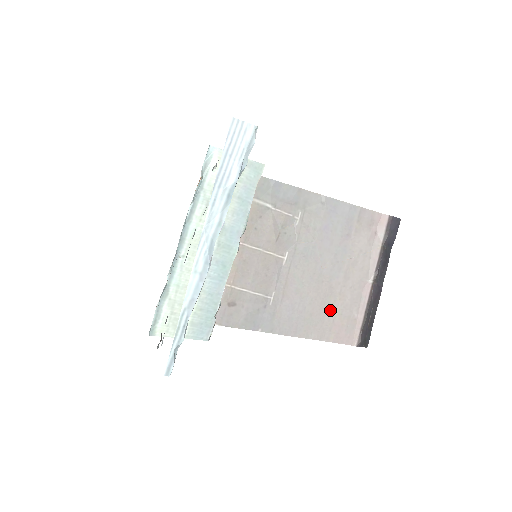
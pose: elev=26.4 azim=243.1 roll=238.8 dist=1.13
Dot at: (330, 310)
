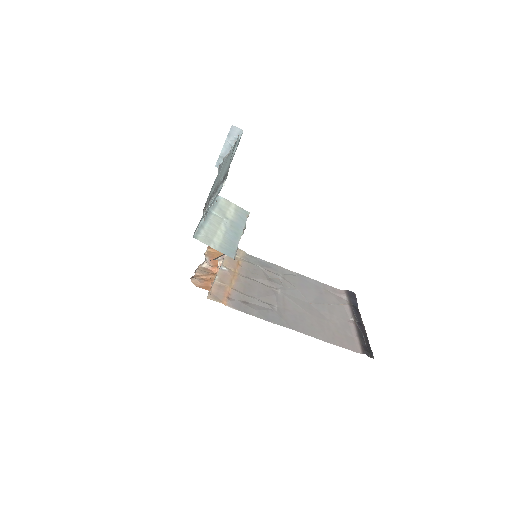
Dot at: (327, 327)
